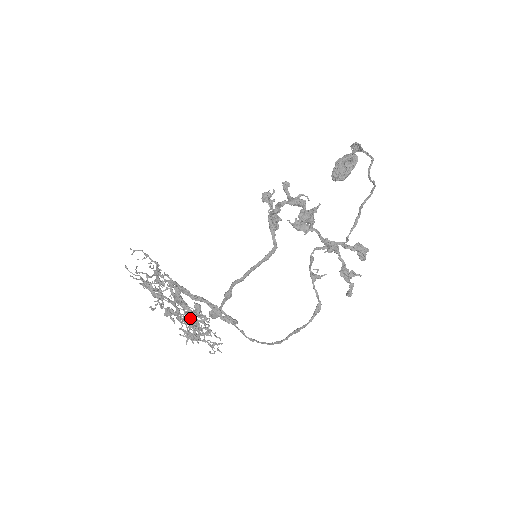
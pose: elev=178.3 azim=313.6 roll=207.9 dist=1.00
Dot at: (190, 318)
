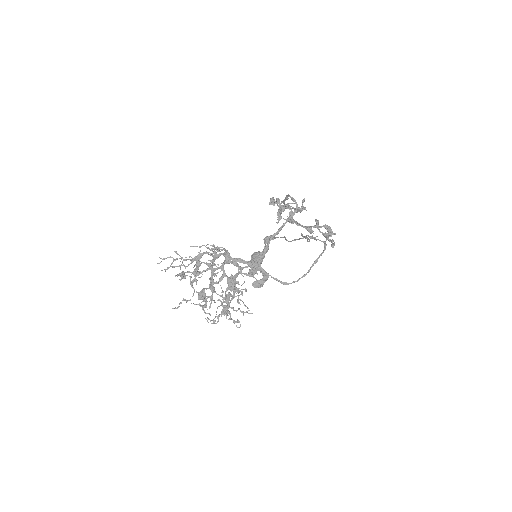
Dot at: (242, 268)
